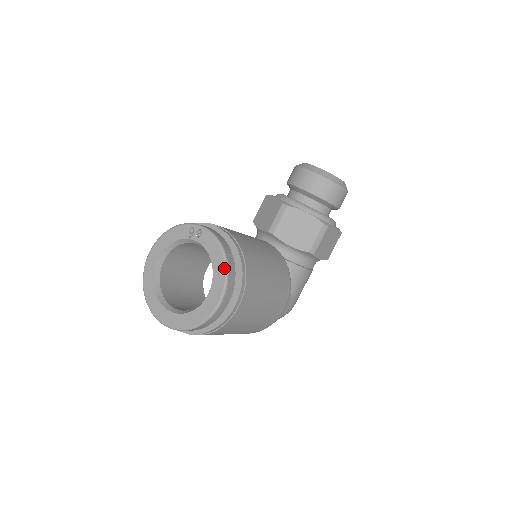
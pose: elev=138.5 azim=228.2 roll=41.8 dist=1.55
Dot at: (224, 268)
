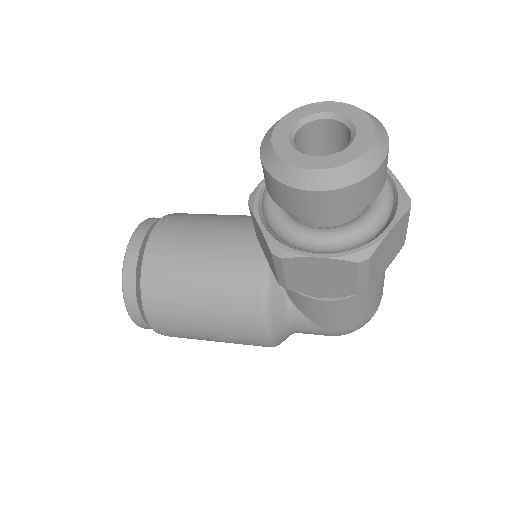
Dot at: (123, 293)
